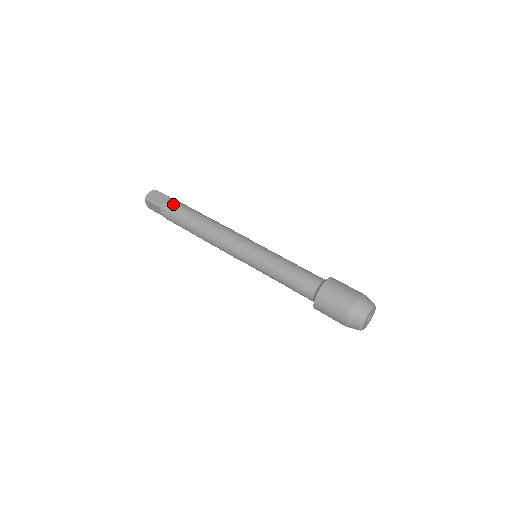
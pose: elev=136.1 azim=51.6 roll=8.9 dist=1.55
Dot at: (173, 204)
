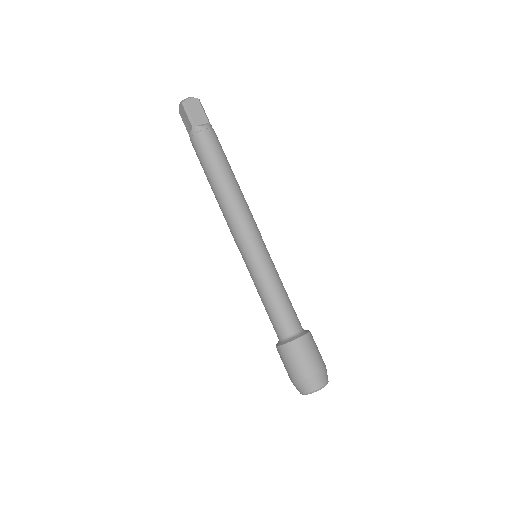
Dot at: (193, 146)
